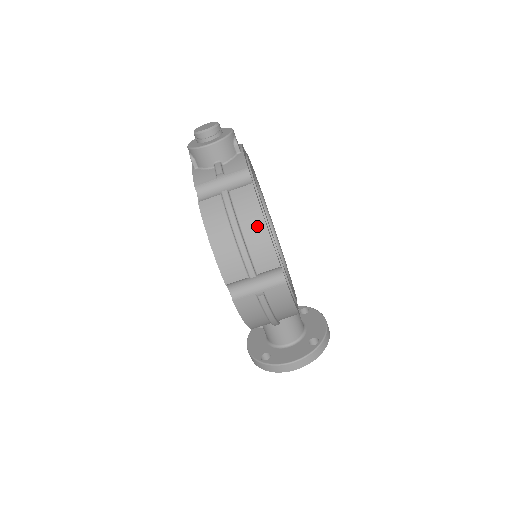
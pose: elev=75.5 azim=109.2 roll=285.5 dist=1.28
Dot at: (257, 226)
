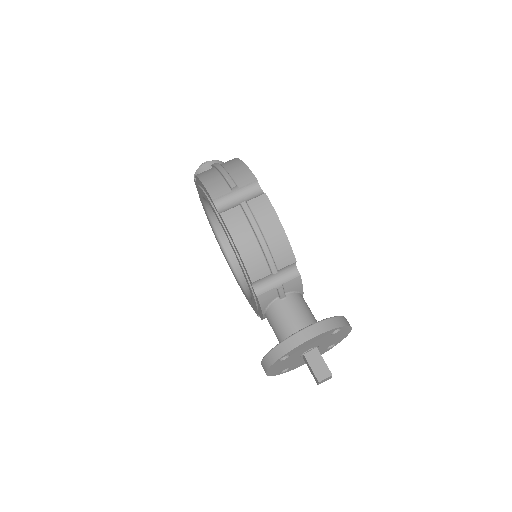
Dot at: (236, 164)
